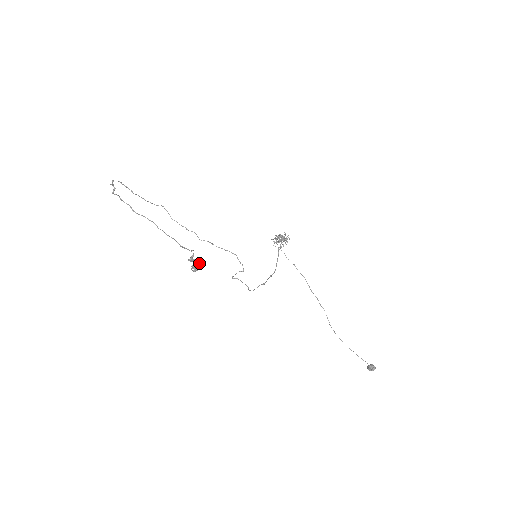
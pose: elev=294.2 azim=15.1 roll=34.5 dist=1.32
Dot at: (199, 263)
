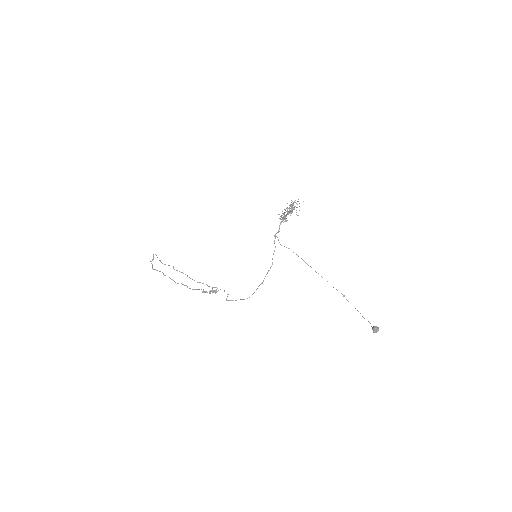
Dot at: occluded
